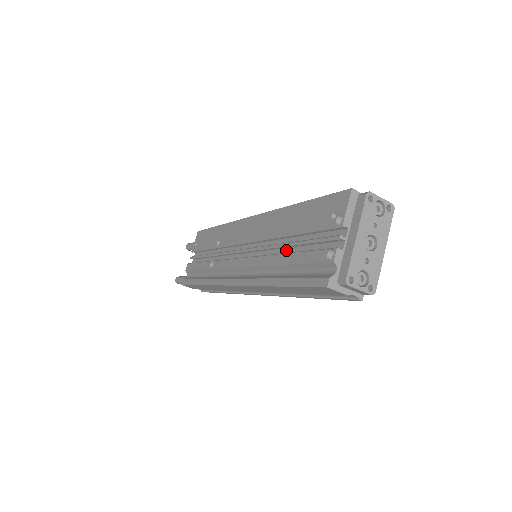
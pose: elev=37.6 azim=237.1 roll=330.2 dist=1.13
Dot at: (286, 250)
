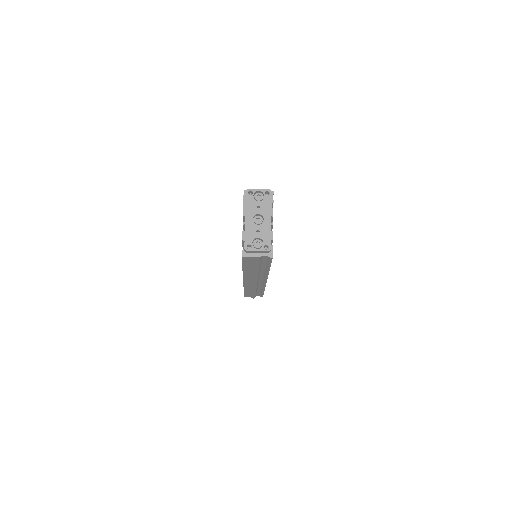
Dot at: occluded
